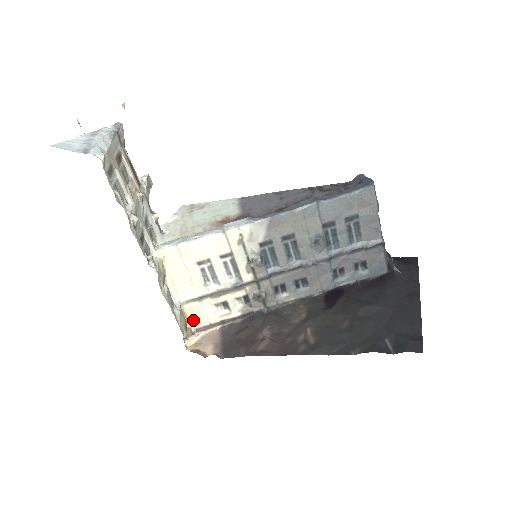
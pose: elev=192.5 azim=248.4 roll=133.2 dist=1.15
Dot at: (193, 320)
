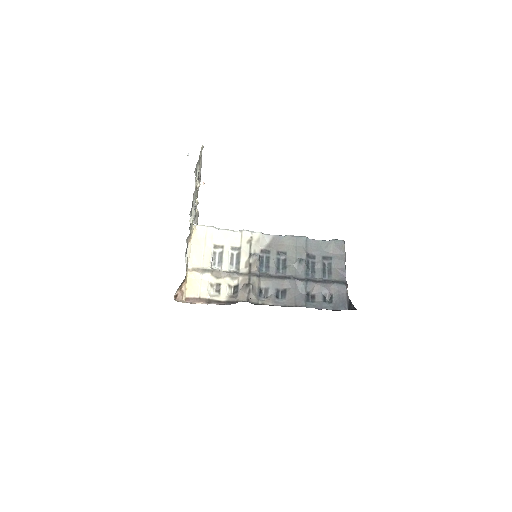
Dot at: (188, 288)
